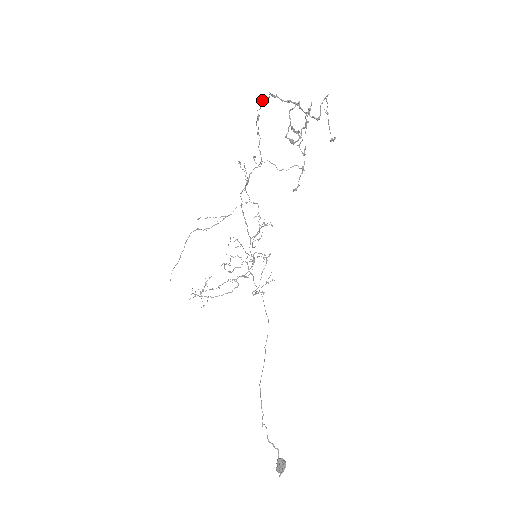
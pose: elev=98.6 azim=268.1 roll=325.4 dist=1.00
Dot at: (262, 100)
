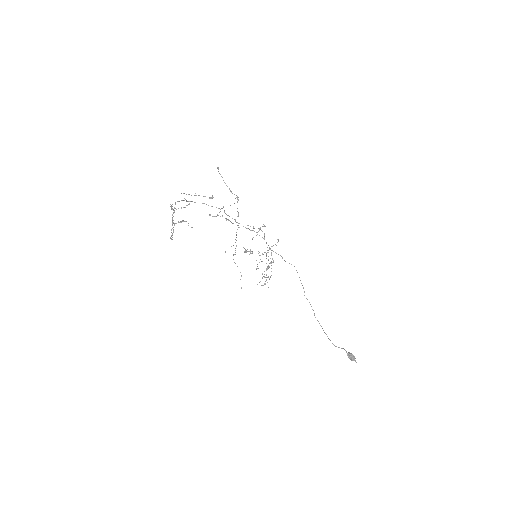
Dot at: (179, 201)
